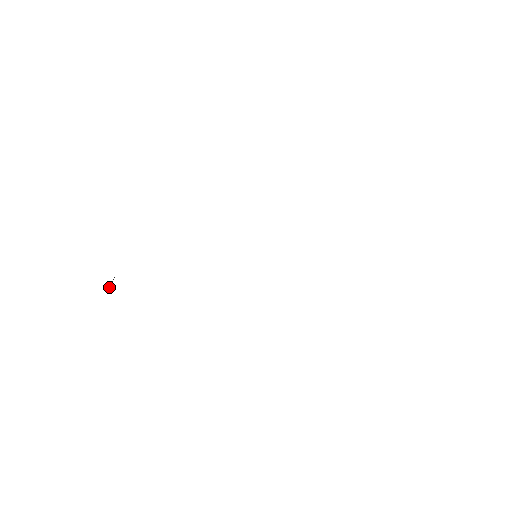
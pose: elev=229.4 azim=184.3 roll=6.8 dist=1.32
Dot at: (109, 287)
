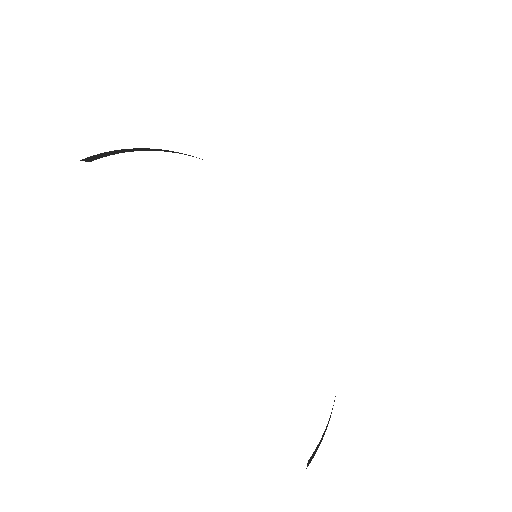
Dot at: (83, 159)
